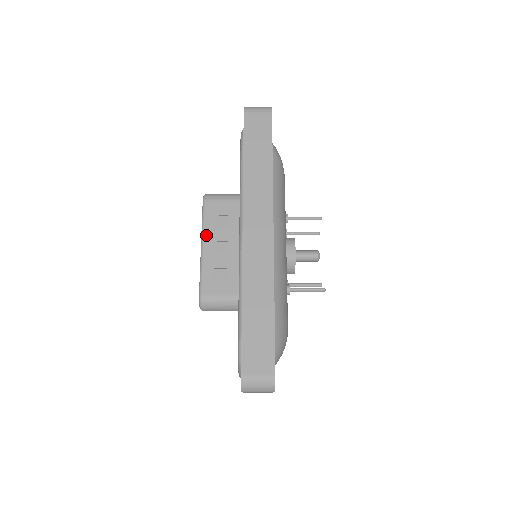
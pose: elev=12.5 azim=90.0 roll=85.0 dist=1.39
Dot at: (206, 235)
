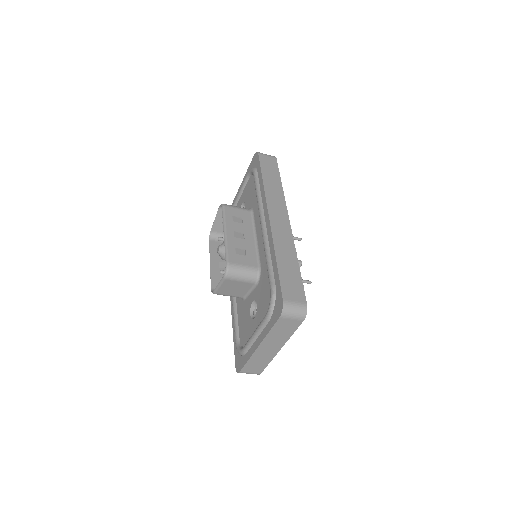
Dot at: (228, 226)
